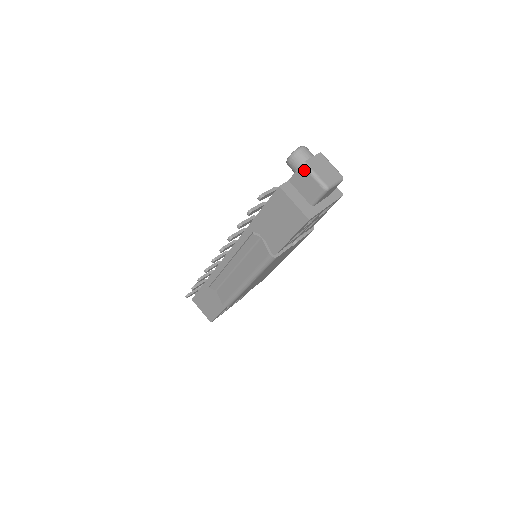
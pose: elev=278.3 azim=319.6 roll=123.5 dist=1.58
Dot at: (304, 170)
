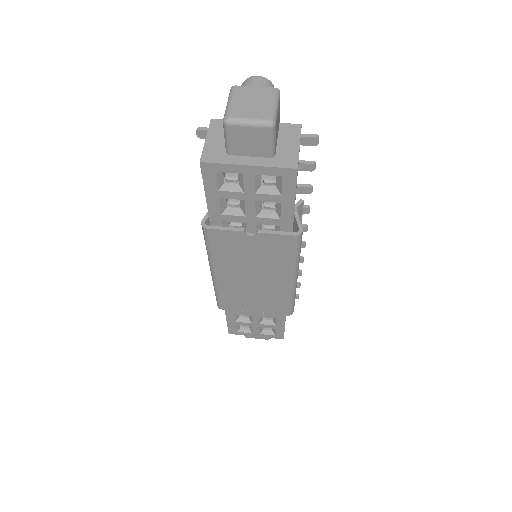
Dot at: (229, 97)
